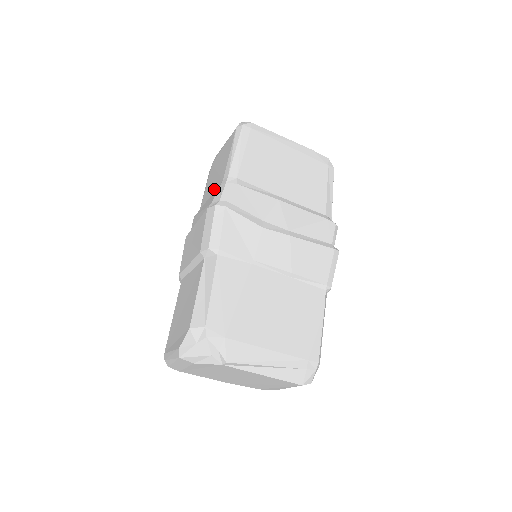
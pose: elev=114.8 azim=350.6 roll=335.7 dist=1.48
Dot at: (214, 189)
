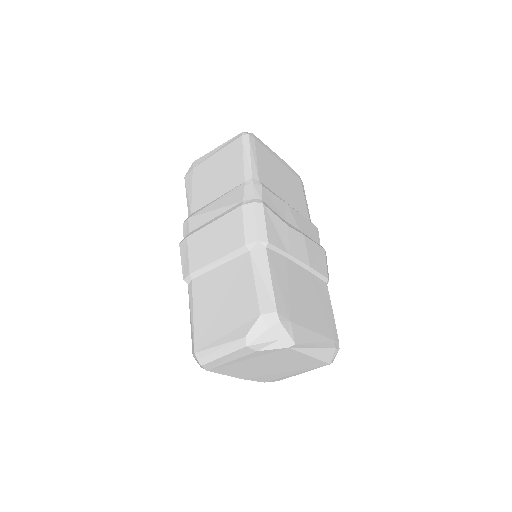
Dot at: (224, 190)
